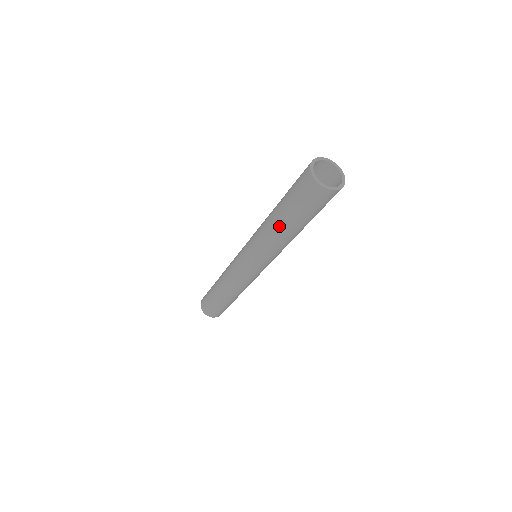
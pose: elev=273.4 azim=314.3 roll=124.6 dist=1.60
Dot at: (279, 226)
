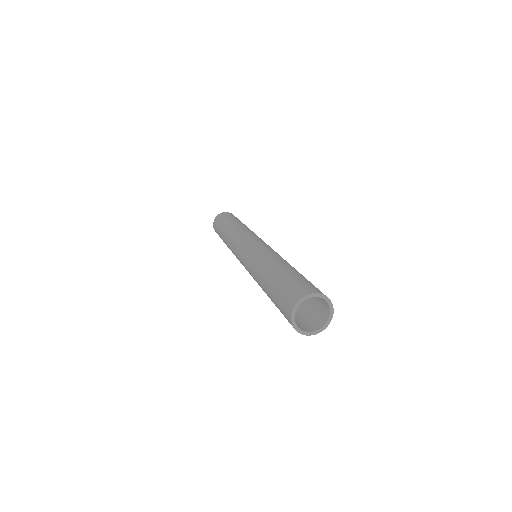
Dot at: occluded
